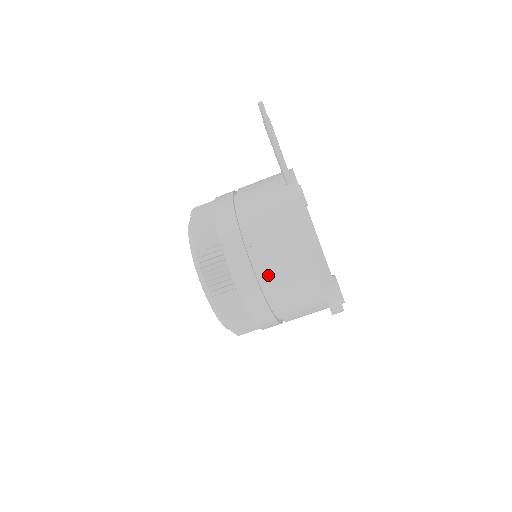
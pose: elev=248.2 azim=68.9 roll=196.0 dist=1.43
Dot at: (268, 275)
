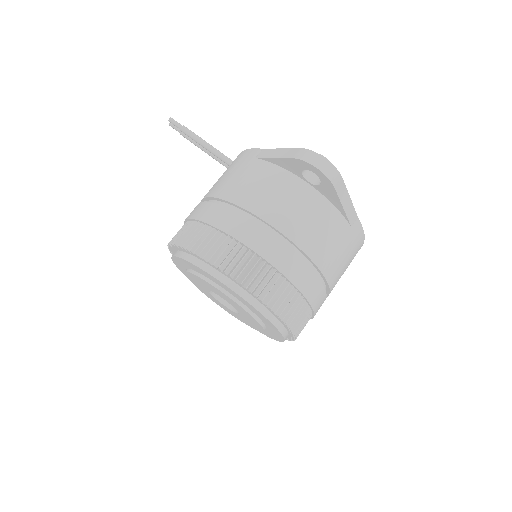
Dot at: (249, 204)
